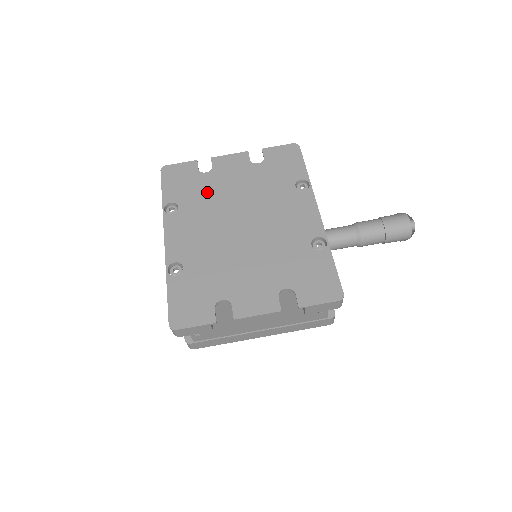
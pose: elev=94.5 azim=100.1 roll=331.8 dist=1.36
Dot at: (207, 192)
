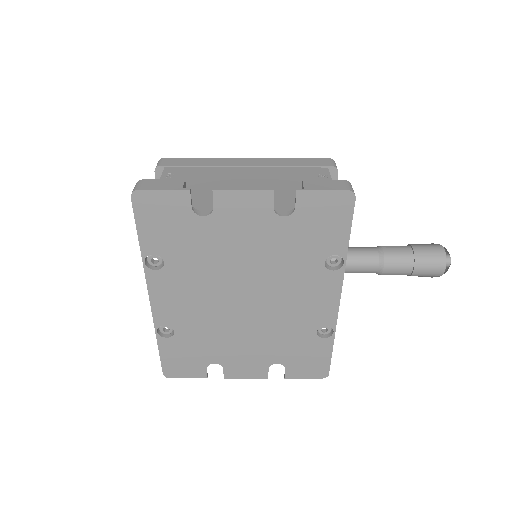
Dot at: (204, 249)
